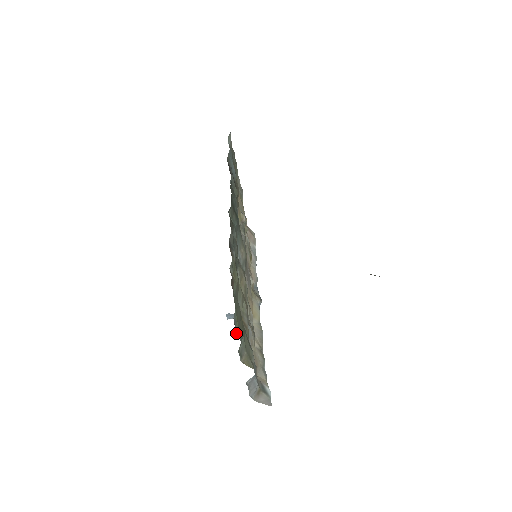
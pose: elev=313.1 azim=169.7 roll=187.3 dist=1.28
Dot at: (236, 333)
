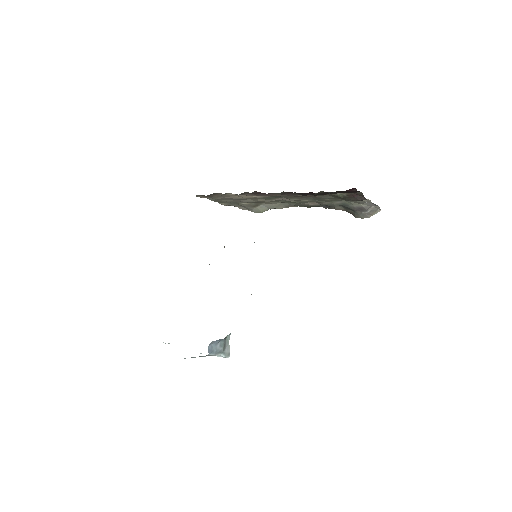
Dot at: occluded
